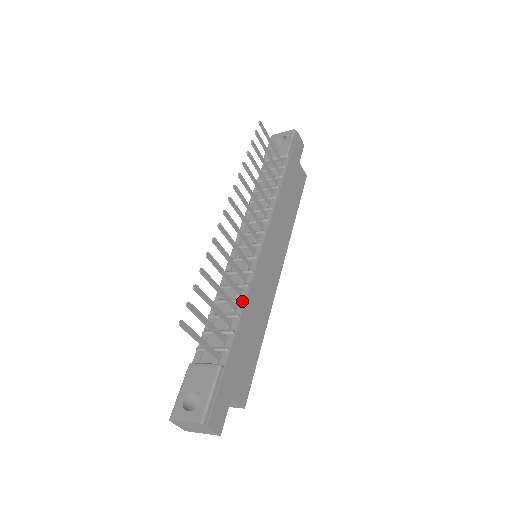
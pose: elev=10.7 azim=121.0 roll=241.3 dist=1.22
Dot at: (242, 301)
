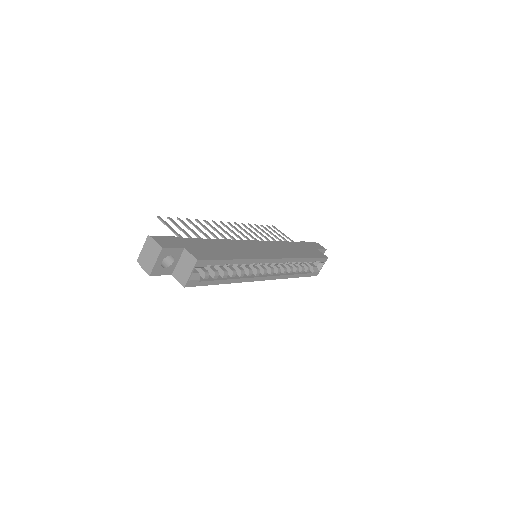
Dot at: occluded
